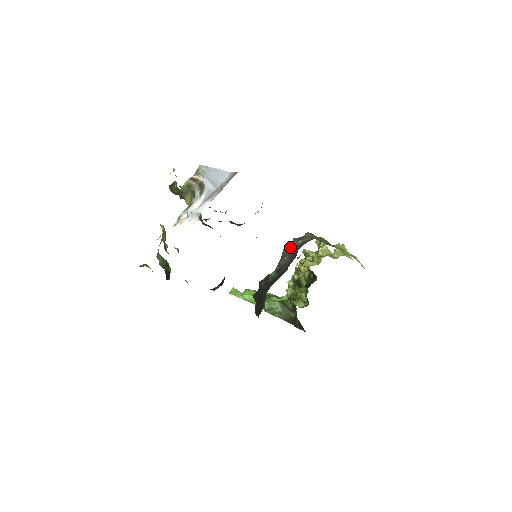
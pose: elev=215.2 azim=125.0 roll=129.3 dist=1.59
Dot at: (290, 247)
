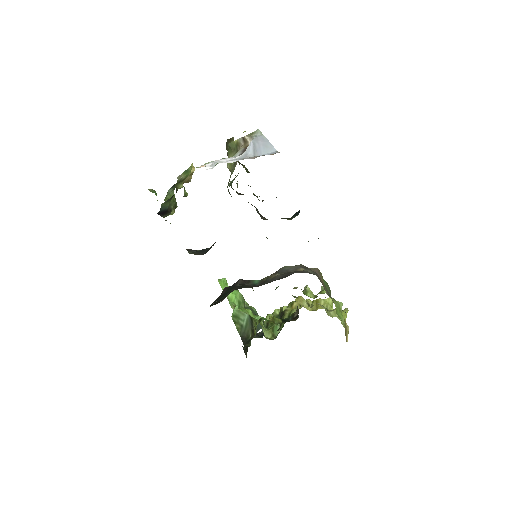
Dot at: (290, 268)
